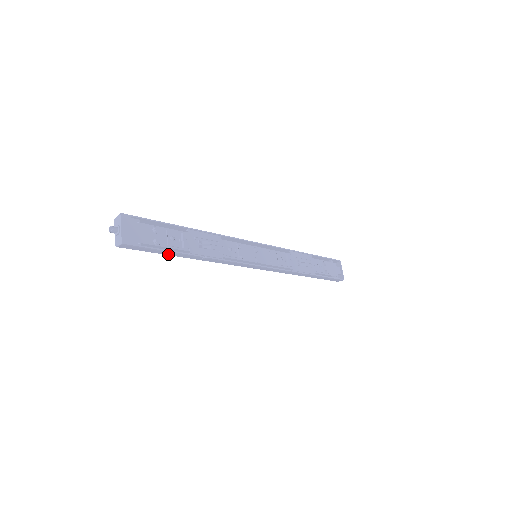
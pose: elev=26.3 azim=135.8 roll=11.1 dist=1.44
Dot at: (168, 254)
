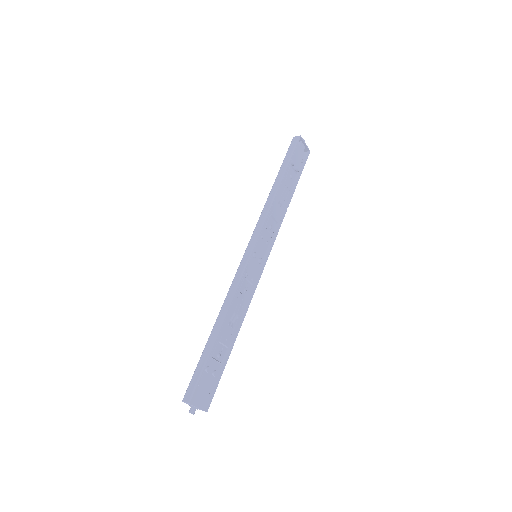
Dot at: occluded
